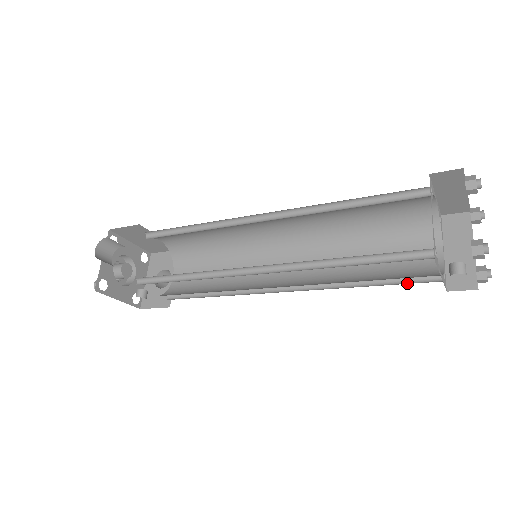
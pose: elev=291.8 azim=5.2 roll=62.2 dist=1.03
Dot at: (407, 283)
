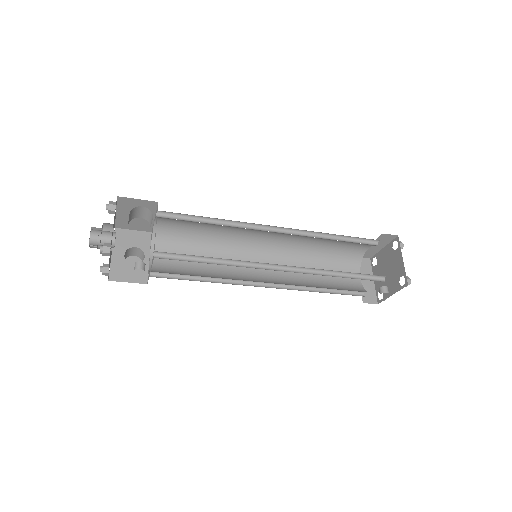
Dot at: (345, 294)
